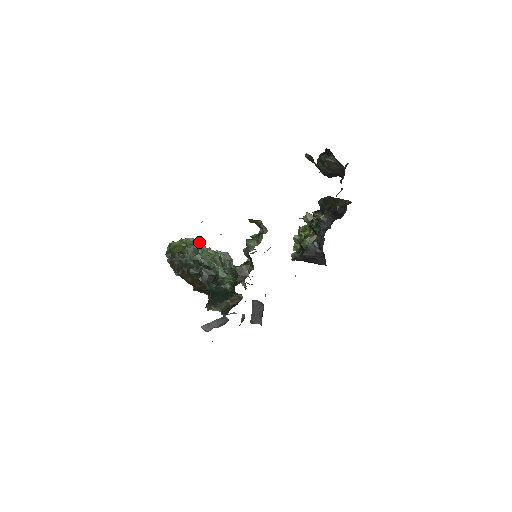
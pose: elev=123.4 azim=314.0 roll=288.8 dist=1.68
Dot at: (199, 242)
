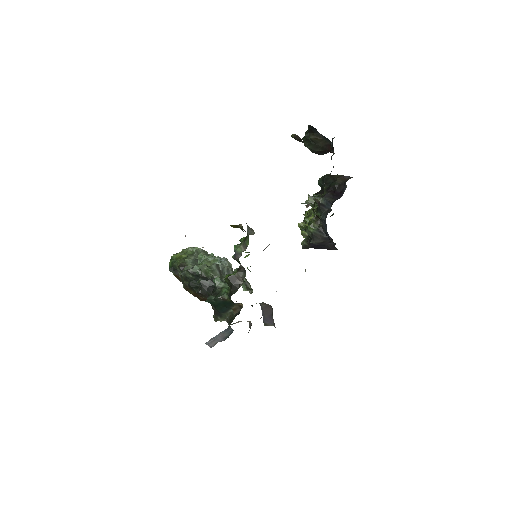
Dot at: (199, 250)
